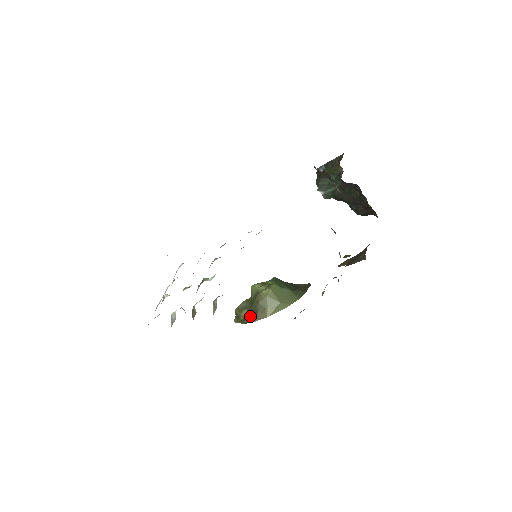
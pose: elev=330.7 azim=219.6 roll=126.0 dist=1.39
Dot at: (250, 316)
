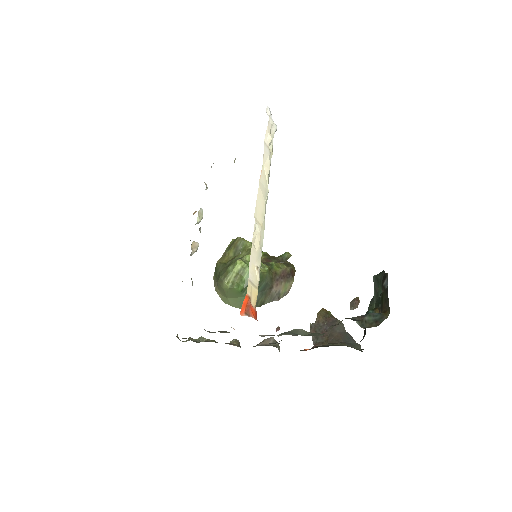
Dot at: (217, 271)
